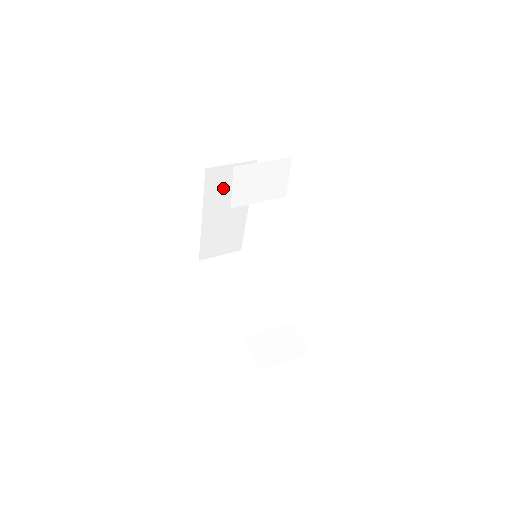
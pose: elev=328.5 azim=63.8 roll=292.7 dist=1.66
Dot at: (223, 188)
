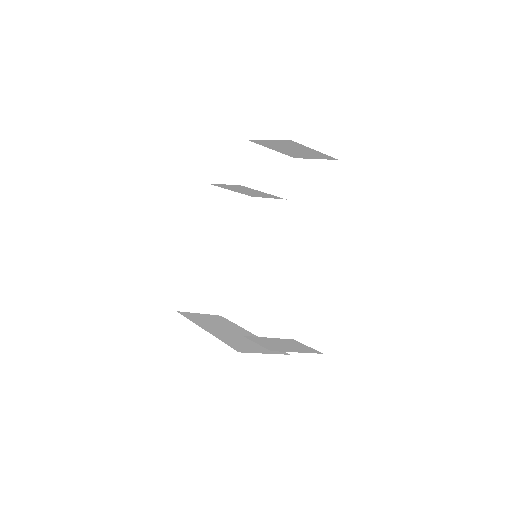
Dot at: (218, 216)
